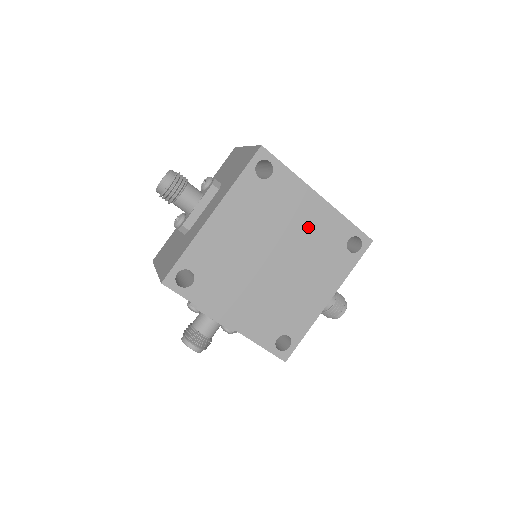
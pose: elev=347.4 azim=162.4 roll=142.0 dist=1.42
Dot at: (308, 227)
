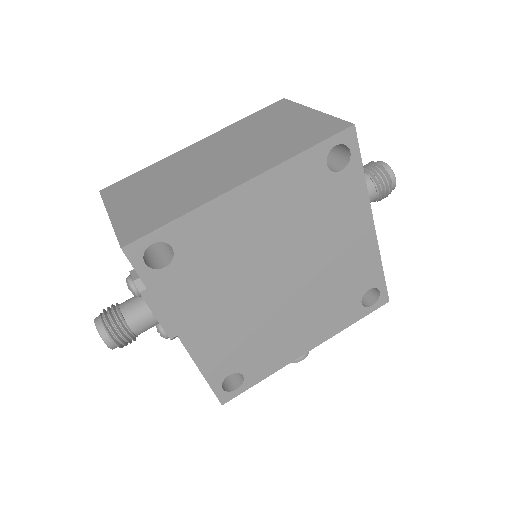
Dot at: (272, 220)
